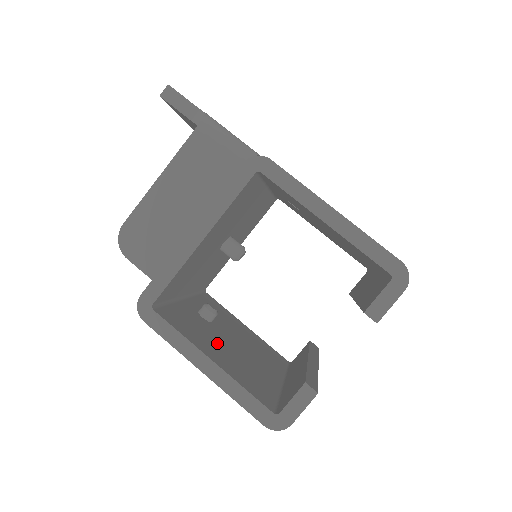
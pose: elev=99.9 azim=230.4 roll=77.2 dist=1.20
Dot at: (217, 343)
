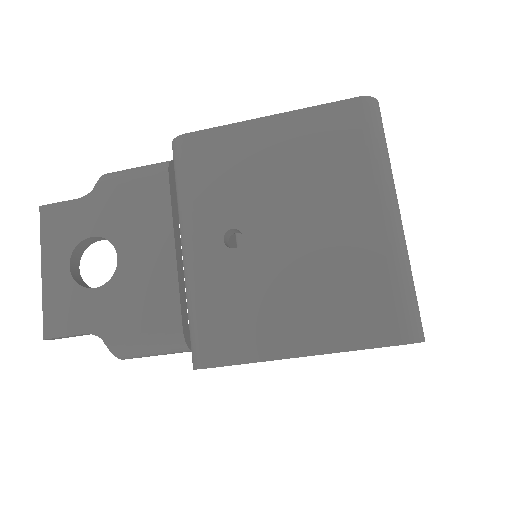
Dot at: occluded
